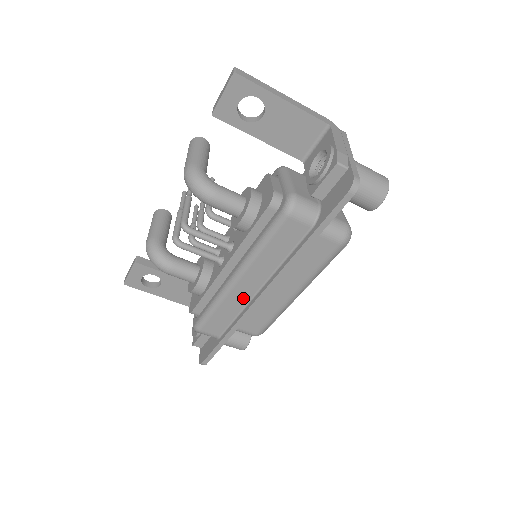
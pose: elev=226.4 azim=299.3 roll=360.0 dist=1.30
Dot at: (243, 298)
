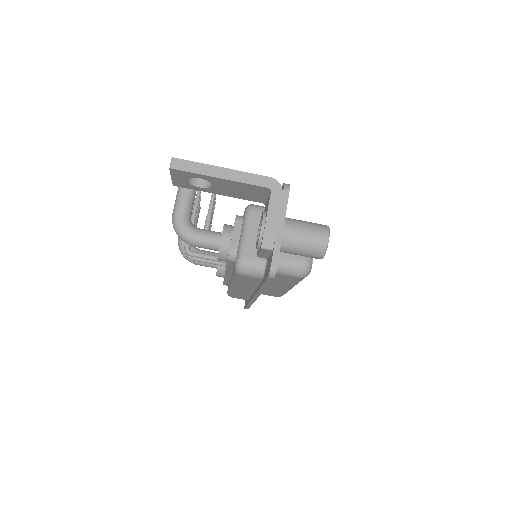
Dot at: (246, 292)
